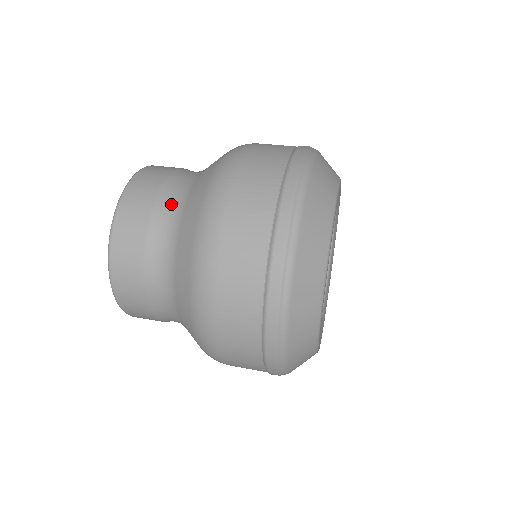
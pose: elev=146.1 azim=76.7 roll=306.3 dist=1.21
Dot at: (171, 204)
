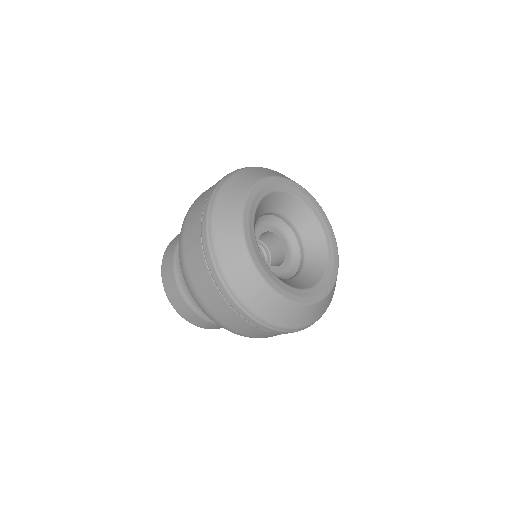
Dot at: occluded
